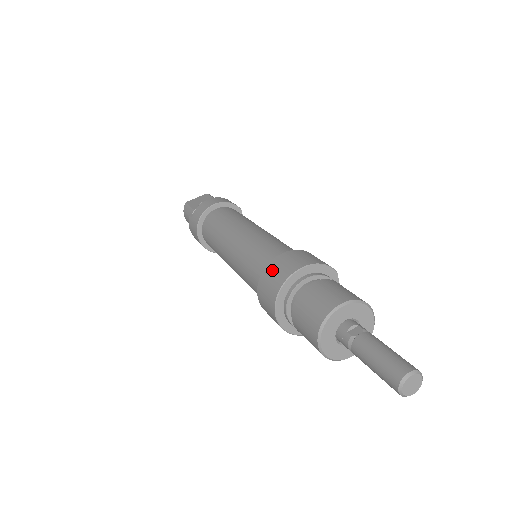
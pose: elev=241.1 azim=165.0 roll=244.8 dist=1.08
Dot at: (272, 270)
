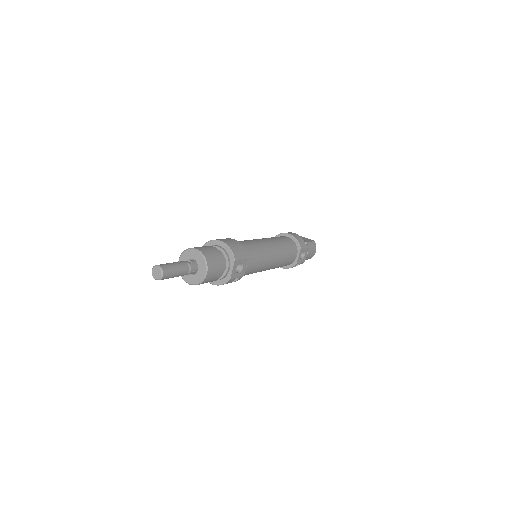
Dot at: occluded
